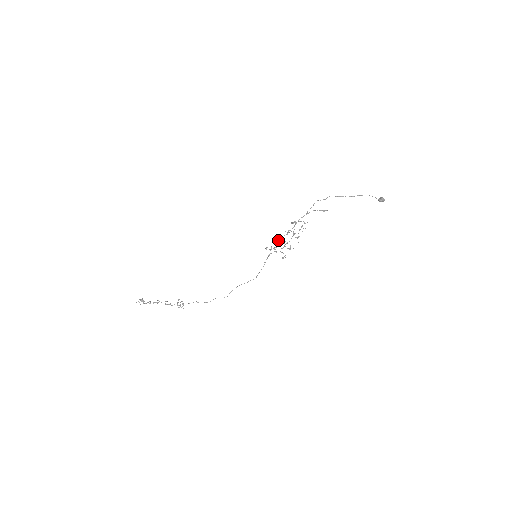
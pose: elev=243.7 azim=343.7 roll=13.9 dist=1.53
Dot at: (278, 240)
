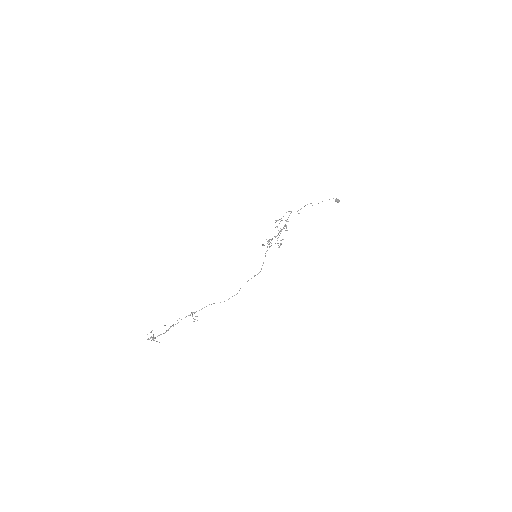
Dot at: occluded
